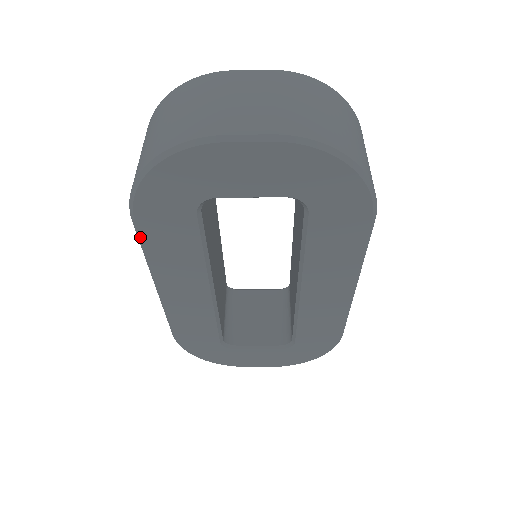
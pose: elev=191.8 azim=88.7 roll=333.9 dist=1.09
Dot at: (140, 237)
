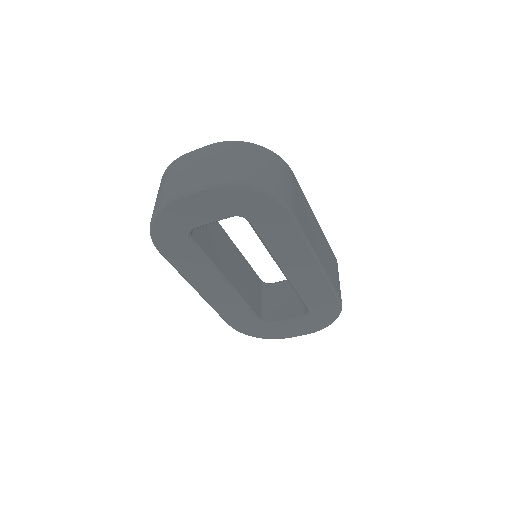
Dot at: (169, 262)
